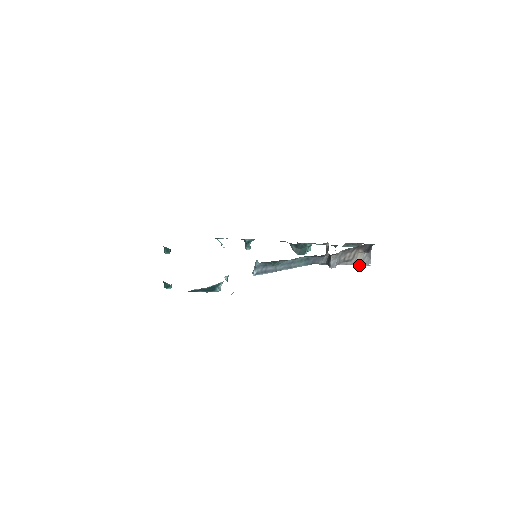
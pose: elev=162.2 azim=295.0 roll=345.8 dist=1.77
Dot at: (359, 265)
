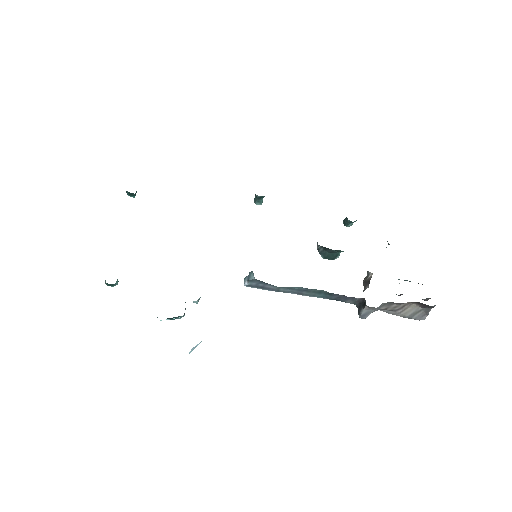
Dot at: (405, 317)
